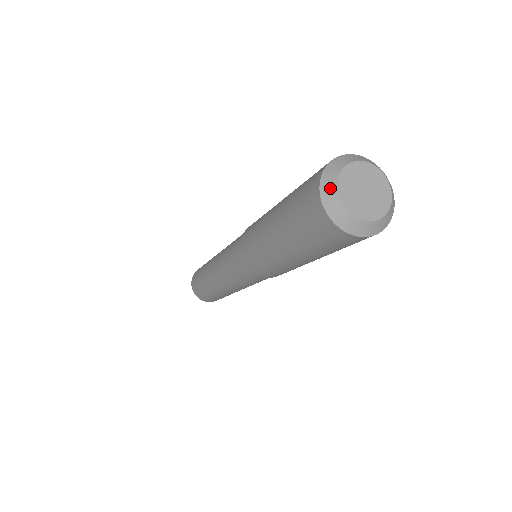
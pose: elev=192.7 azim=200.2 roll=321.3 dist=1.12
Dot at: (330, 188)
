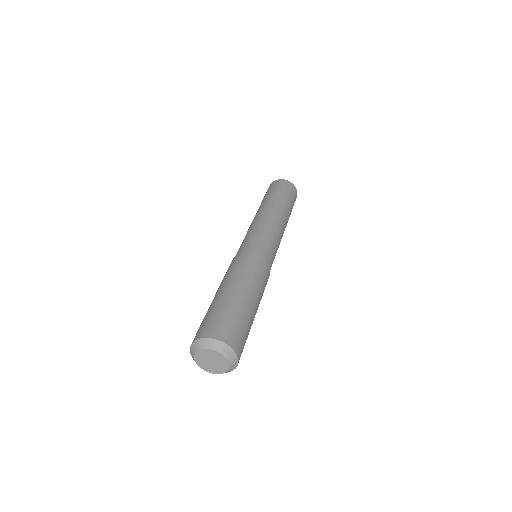
Dot at: (192, 353)
